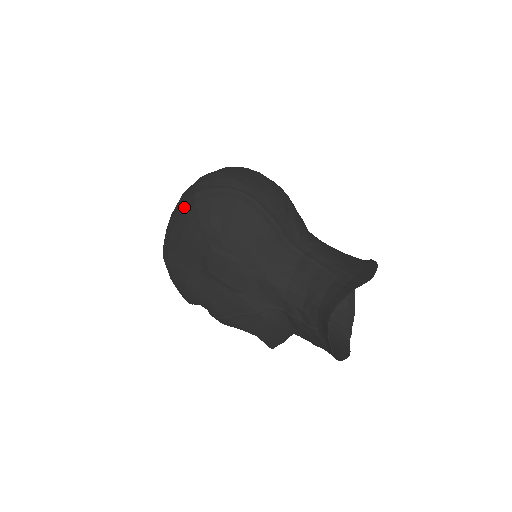
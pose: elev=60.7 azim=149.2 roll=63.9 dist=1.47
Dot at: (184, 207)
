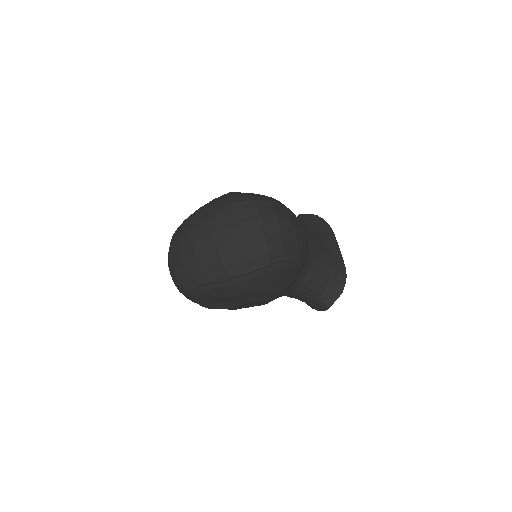
Dot at: (235, 279)
